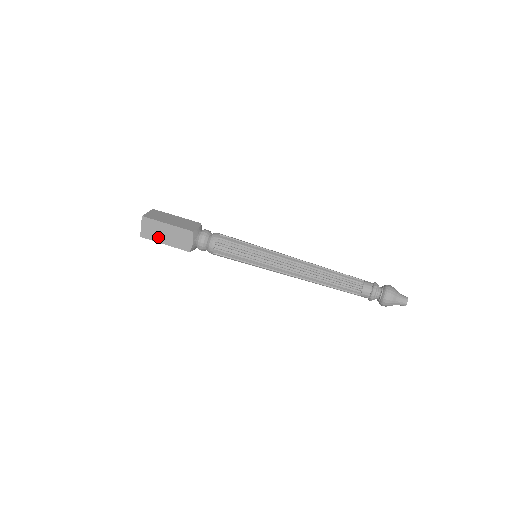
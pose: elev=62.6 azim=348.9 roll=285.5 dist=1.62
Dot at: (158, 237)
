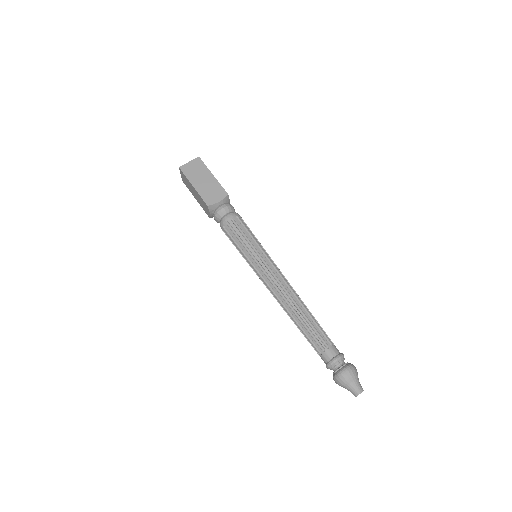
Dot at: (191, 191)
